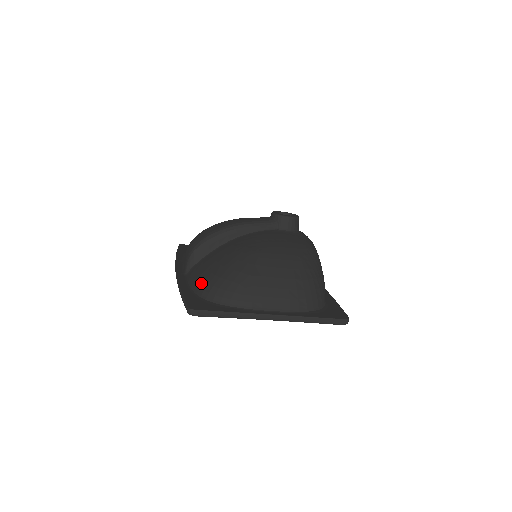
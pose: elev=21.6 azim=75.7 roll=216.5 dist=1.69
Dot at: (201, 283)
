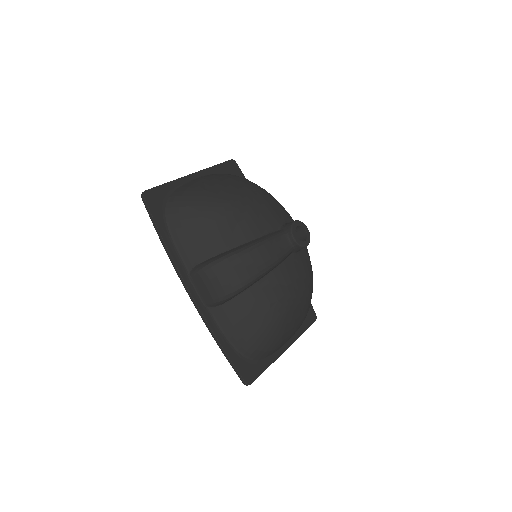
Dot at: (243, 344)
